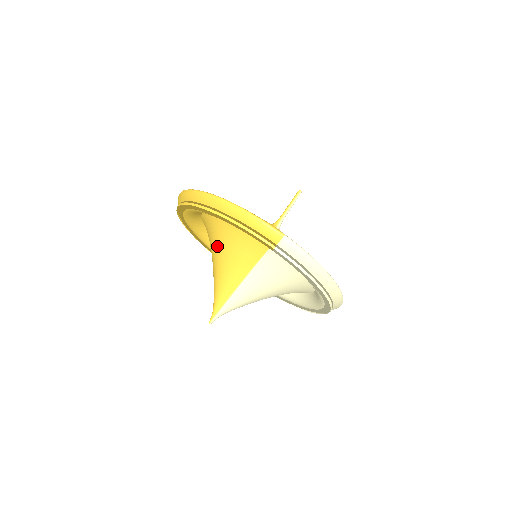
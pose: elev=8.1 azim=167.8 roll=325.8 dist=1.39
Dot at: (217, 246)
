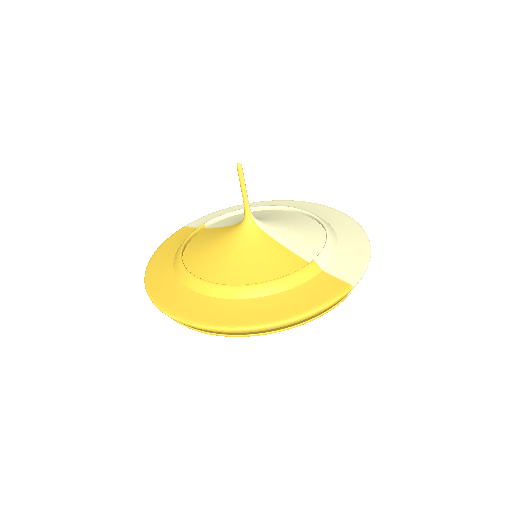
Dot at: occluded
